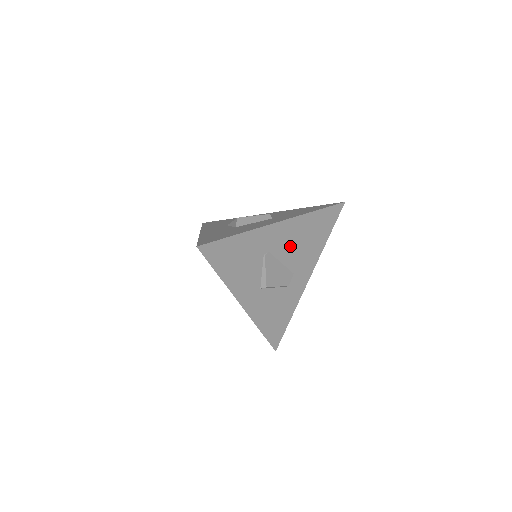
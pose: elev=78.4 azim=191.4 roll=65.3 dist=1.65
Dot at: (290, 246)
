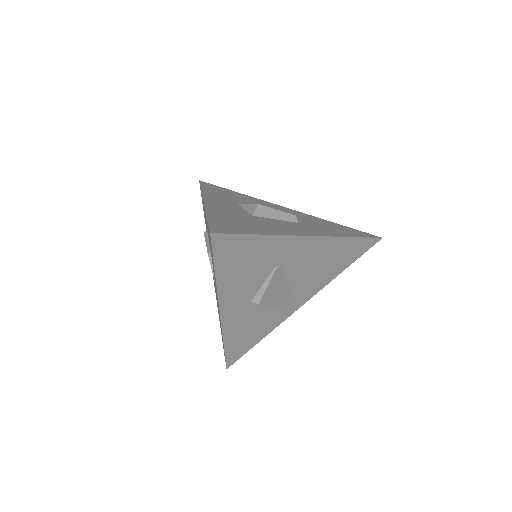
Dot at: (306, 266)
